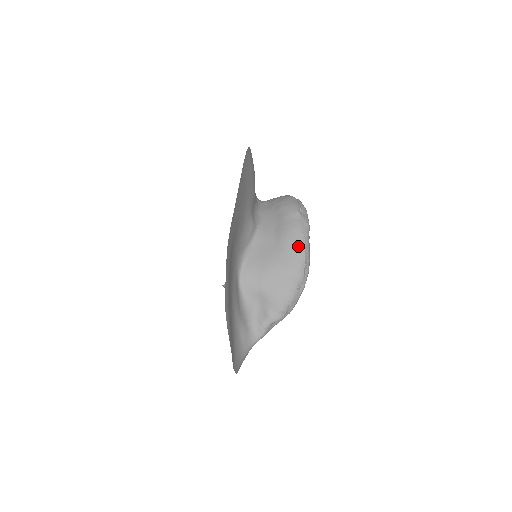
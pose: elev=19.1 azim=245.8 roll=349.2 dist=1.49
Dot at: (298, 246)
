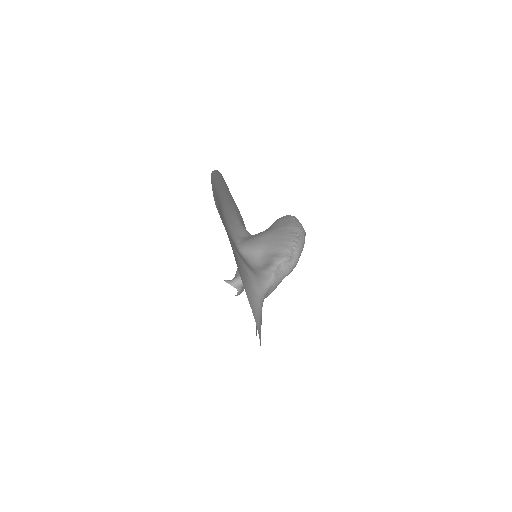
Dot at: (287, 219)
